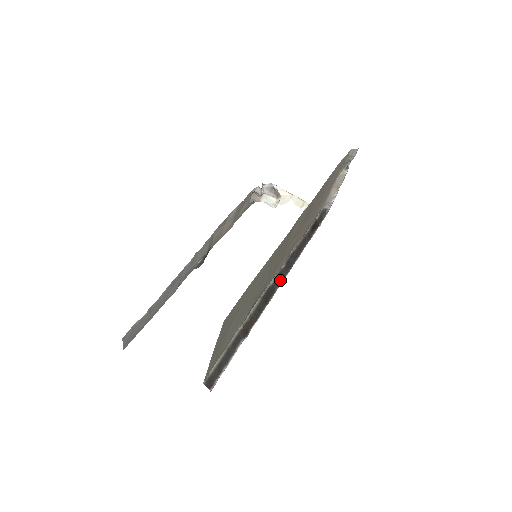
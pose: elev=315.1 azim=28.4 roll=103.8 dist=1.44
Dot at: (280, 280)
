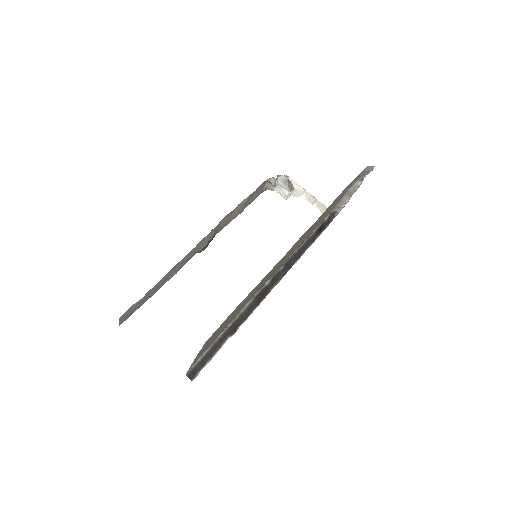
Dot at: (276, 281)
